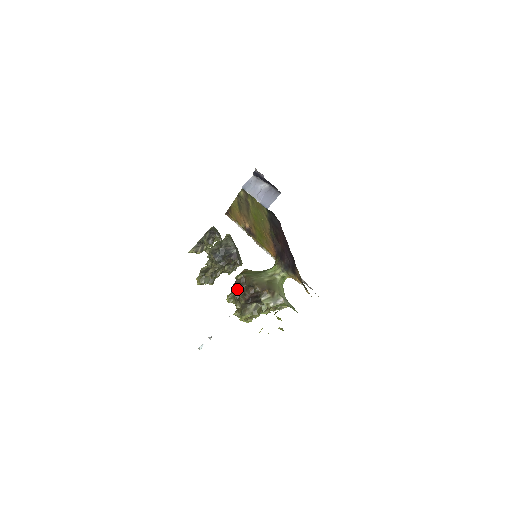
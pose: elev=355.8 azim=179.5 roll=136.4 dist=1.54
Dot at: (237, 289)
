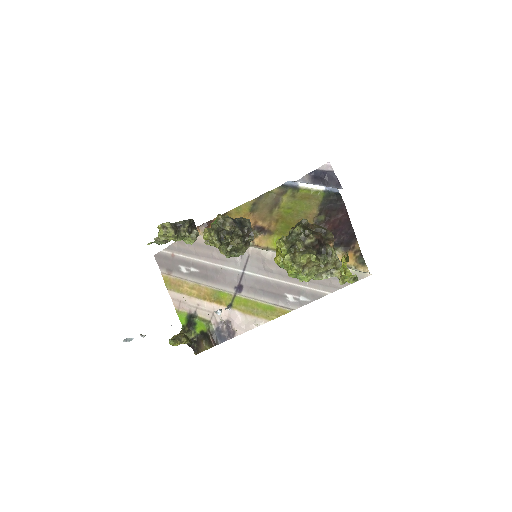
Dot at: (306, 228)
